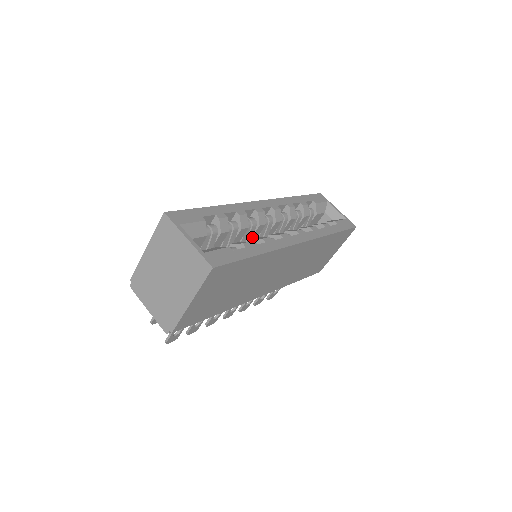
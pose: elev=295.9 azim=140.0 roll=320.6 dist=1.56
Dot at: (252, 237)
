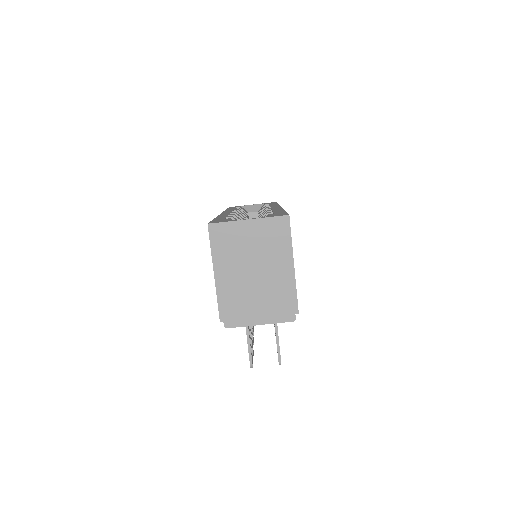
Dot at: occluded
